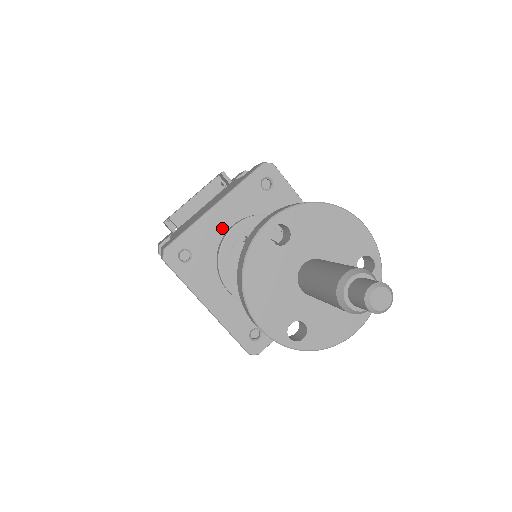
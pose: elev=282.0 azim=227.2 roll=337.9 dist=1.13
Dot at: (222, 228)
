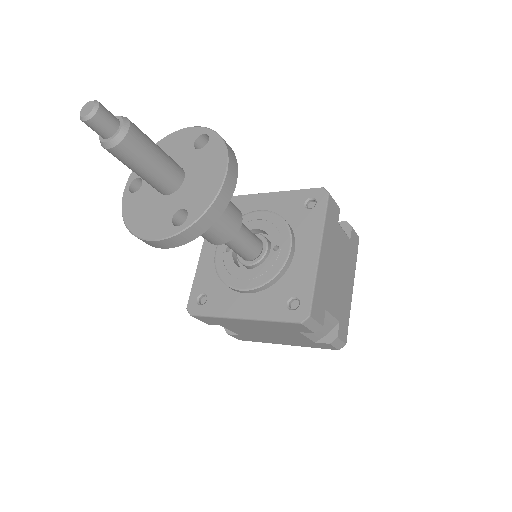
Dot at: occluded
